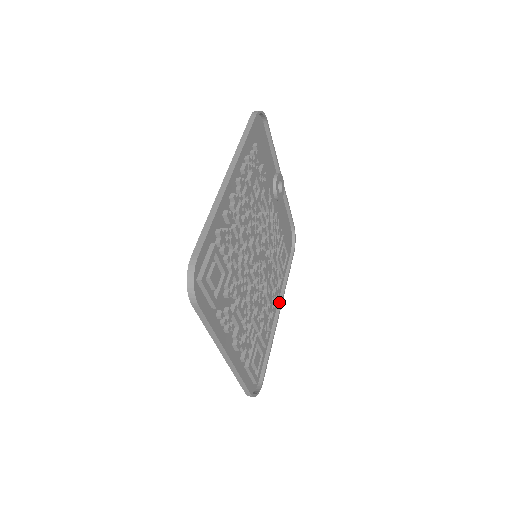
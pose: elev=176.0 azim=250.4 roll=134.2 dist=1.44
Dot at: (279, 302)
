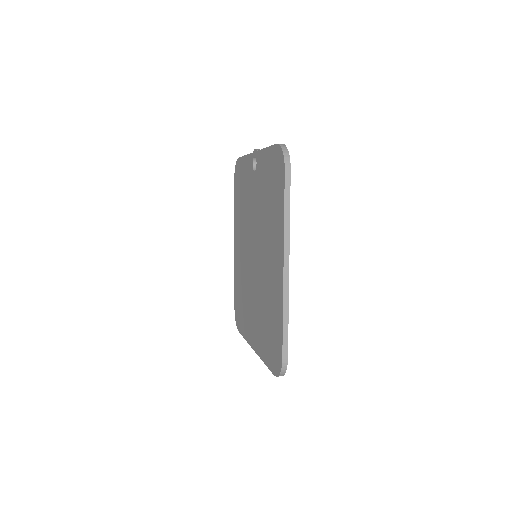
Dot at: occluded
